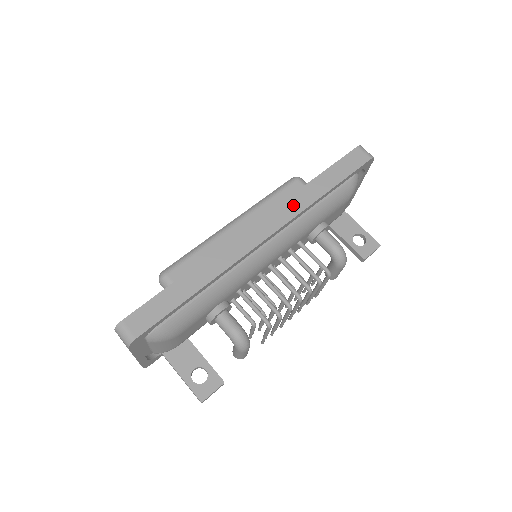
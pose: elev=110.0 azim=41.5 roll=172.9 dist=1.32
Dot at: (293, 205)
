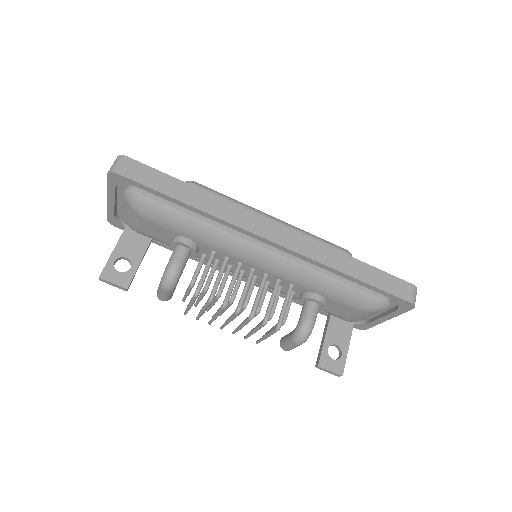
Dot at: (316, 250)
